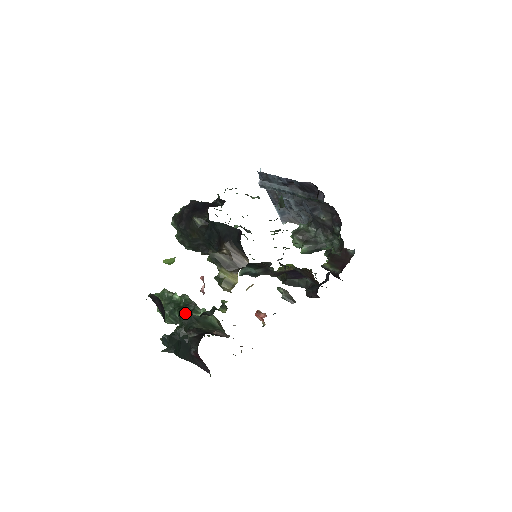
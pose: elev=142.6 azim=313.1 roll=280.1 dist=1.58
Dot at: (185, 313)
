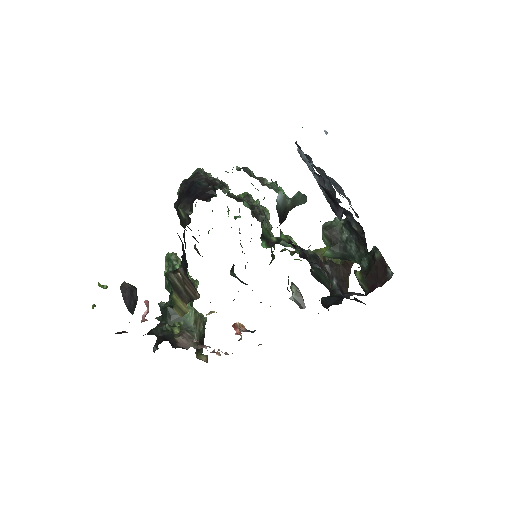
Dot at: occluded
